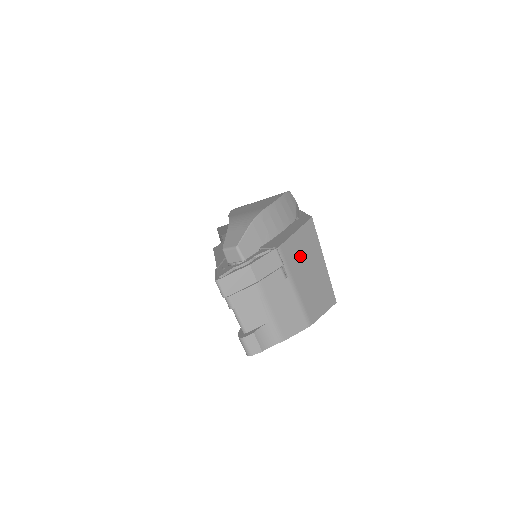
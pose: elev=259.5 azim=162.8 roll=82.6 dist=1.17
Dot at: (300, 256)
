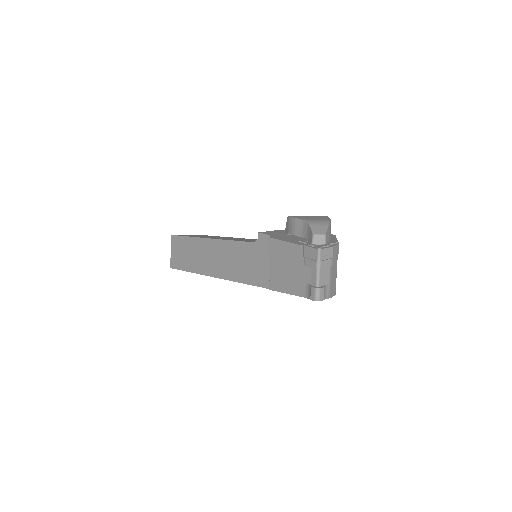
Dot at: occluded
